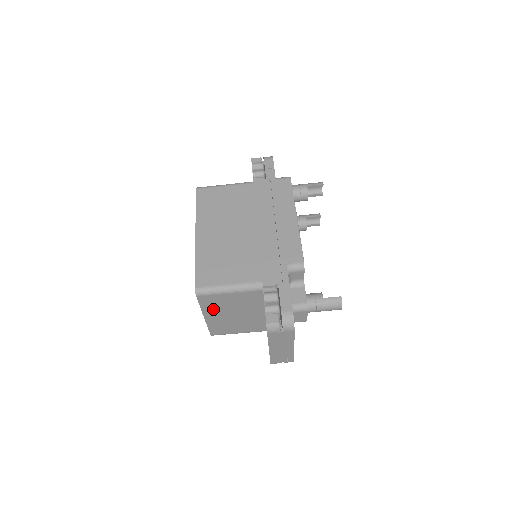
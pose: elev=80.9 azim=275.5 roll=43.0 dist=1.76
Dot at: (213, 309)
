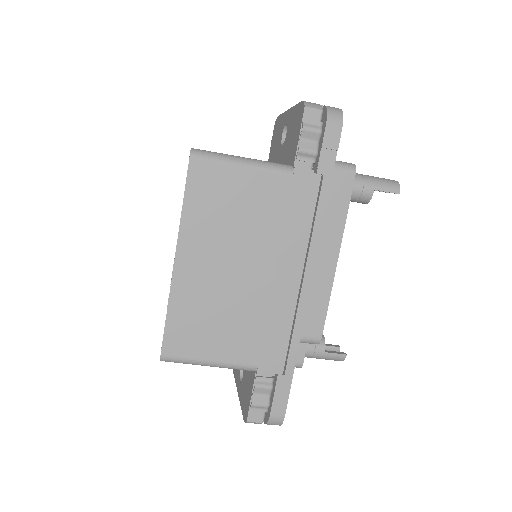
Dot at: occluded
